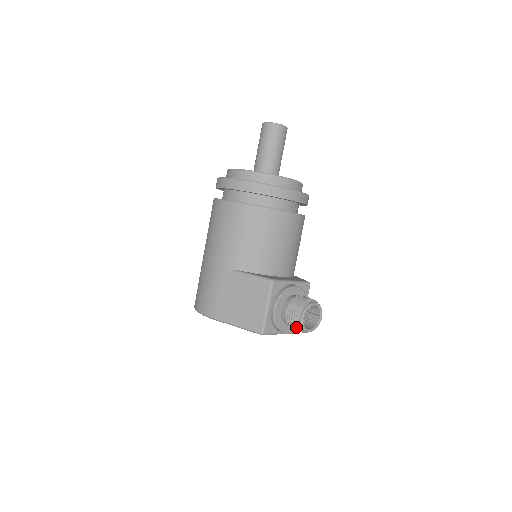
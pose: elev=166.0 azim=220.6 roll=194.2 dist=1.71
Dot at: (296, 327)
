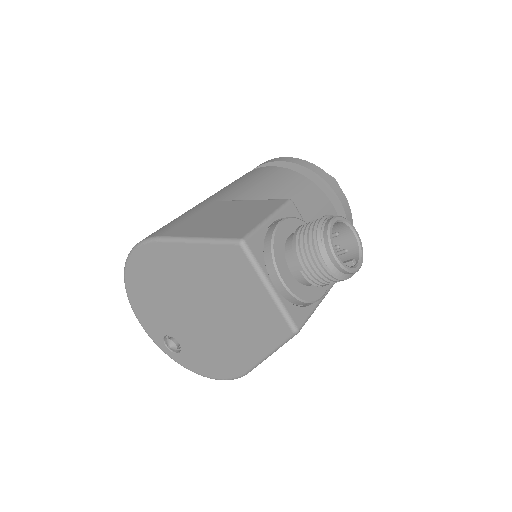
Dot at: (314, 238)
